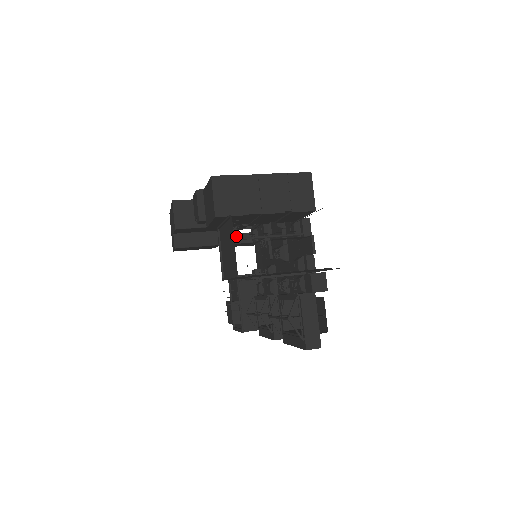
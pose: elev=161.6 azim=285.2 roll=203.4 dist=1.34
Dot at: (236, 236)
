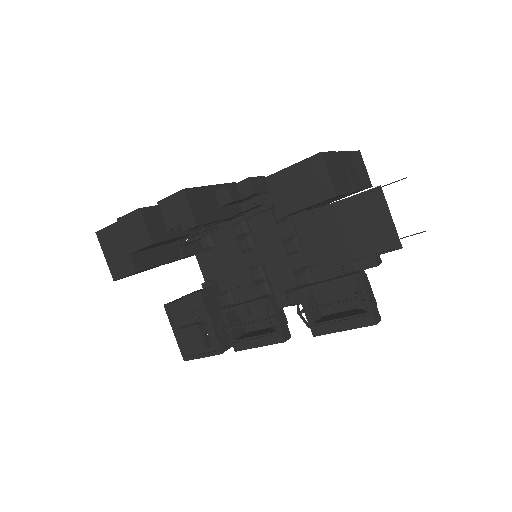
Dot at: (187, 247)
